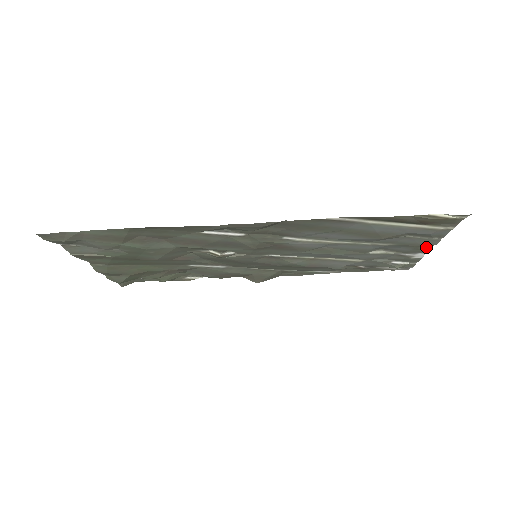
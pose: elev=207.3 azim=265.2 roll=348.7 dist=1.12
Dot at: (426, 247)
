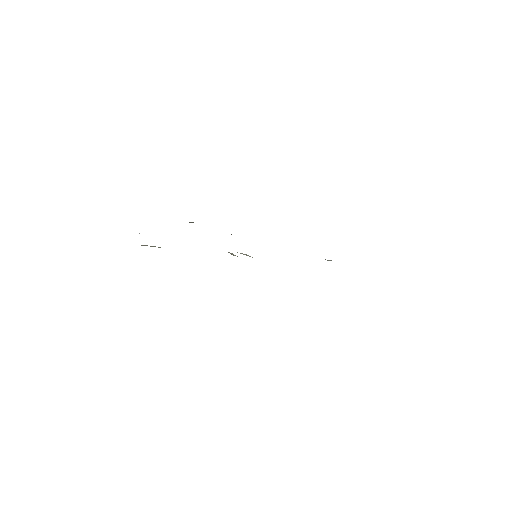
Dot at: occluded
